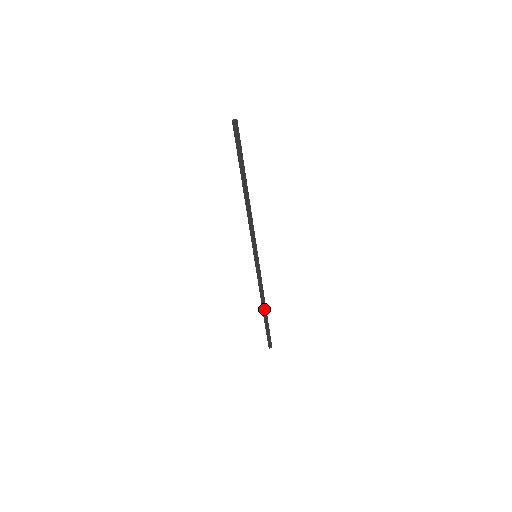
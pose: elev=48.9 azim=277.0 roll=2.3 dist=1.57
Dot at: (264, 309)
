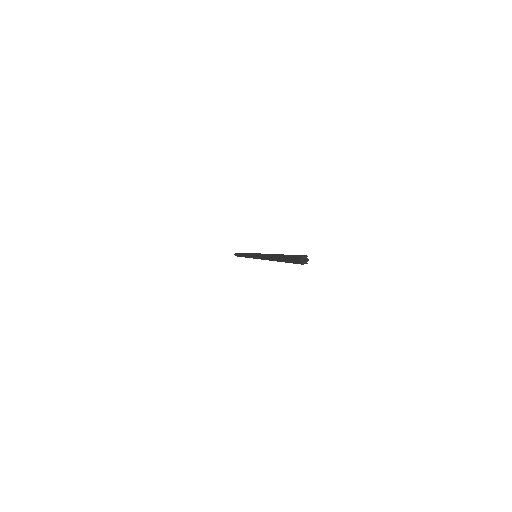
Dot at: occluded
